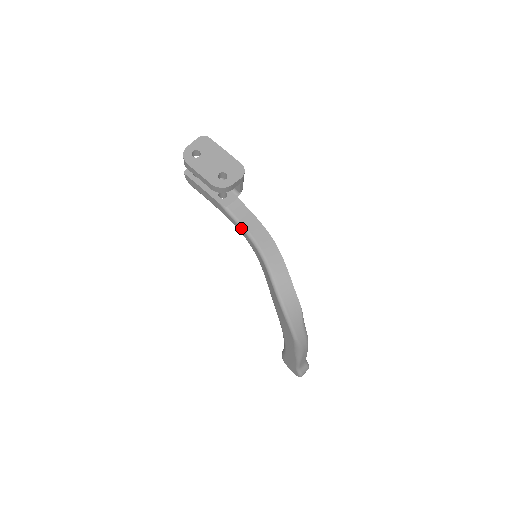
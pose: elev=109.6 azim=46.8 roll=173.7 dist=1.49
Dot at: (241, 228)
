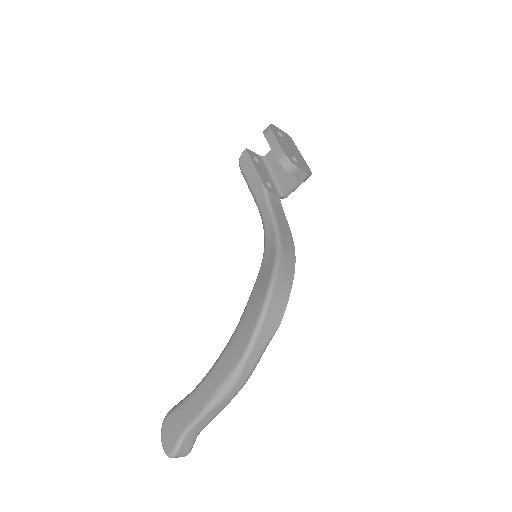
Dot at: (270, 214)
